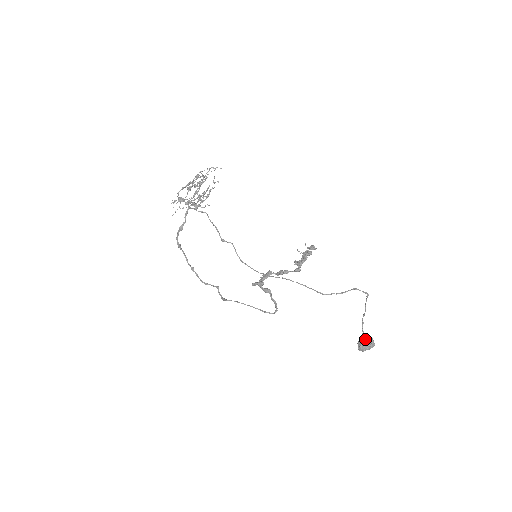
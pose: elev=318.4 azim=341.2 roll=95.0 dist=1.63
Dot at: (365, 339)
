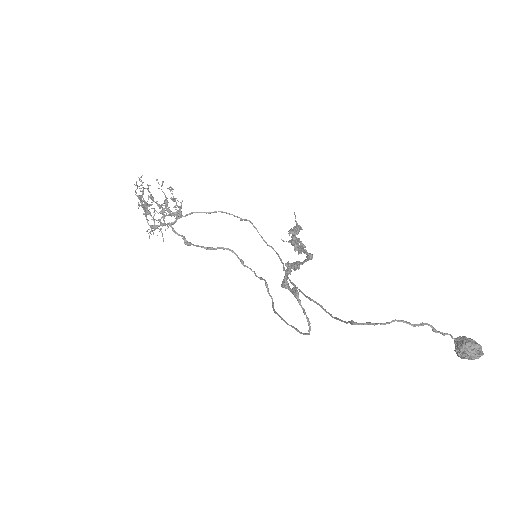
Dot at: (455, 350)
